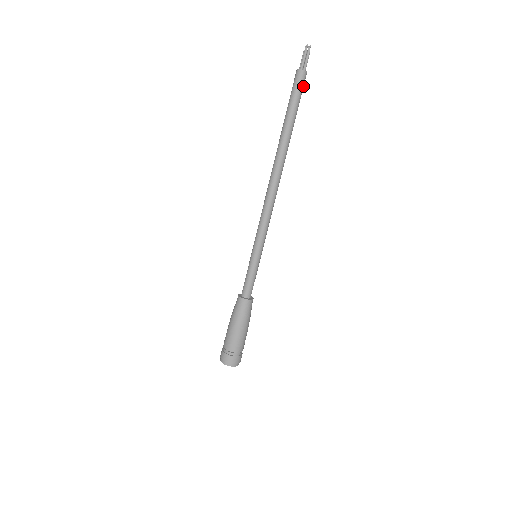
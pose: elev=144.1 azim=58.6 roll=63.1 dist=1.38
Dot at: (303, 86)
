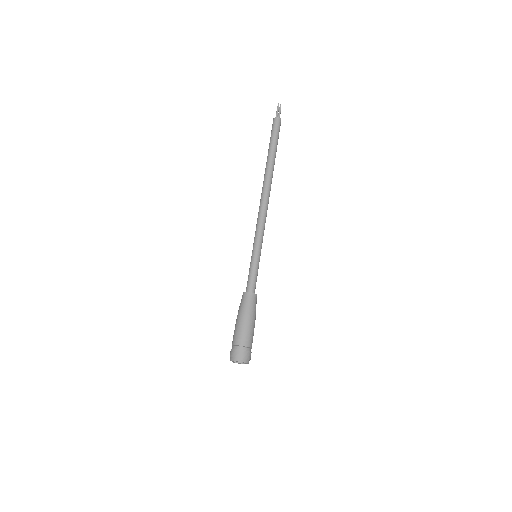
Dot at: (279, 128)
